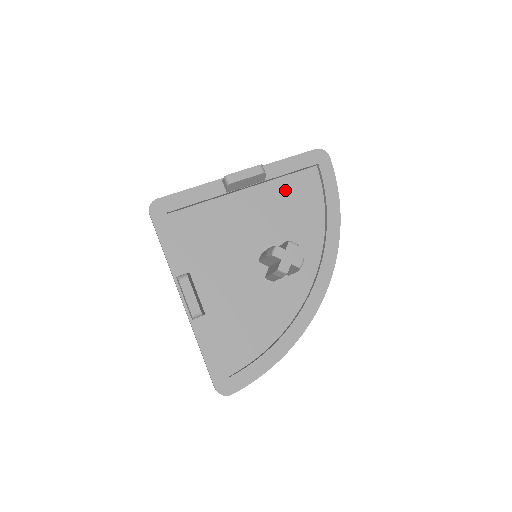
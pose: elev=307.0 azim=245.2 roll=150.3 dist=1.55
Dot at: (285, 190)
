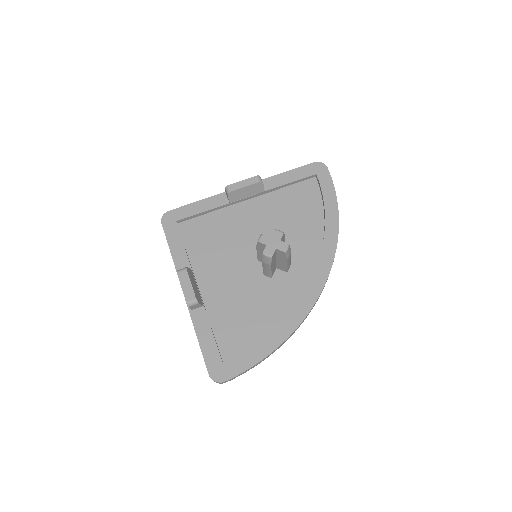
Dot at: (285, 199)
